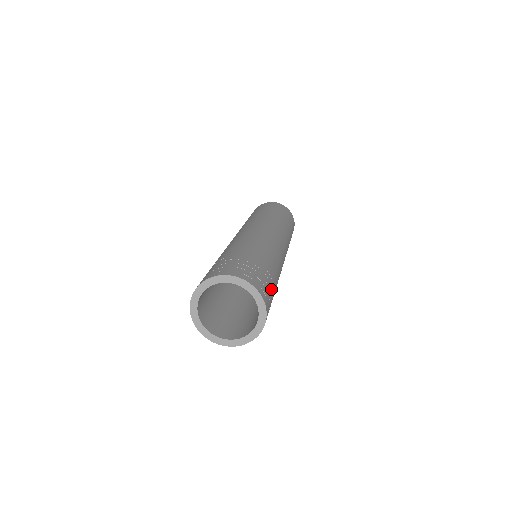
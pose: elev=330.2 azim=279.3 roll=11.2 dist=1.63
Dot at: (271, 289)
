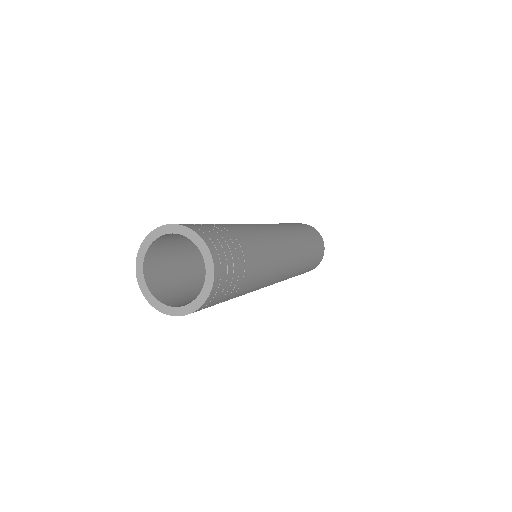
Dot at: (226, 297)
